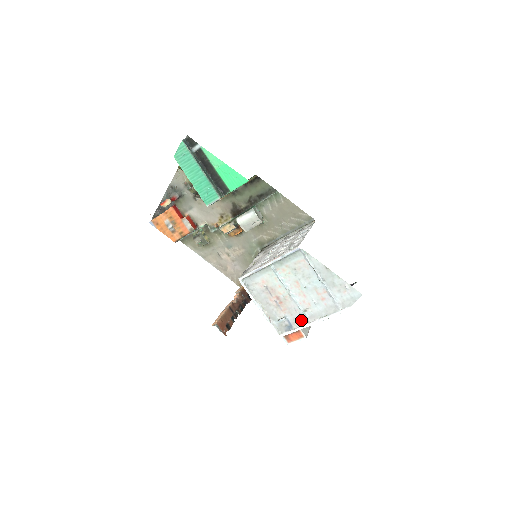
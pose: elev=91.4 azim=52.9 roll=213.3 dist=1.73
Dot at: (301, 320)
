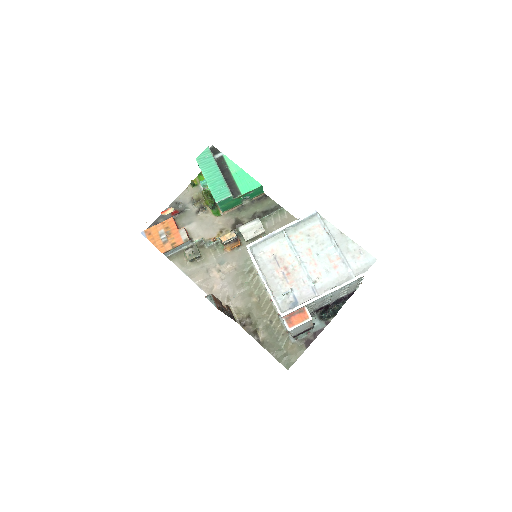
Dot at: (309, 294)
